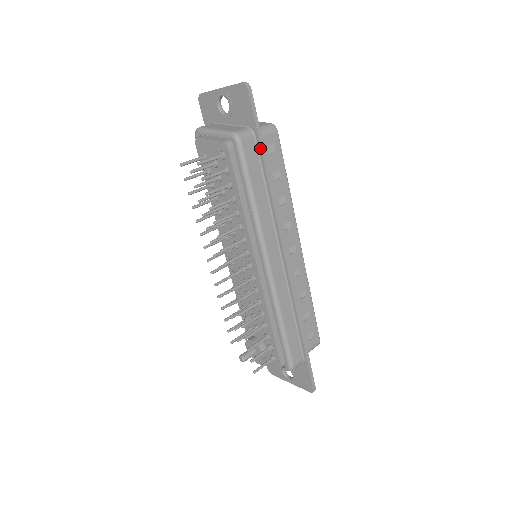
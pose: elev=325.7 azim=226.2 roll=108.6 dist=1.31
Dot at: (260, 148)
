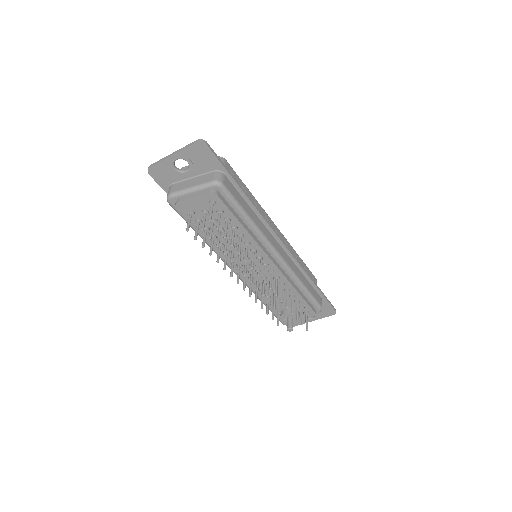
Dot at: (233, 180)
